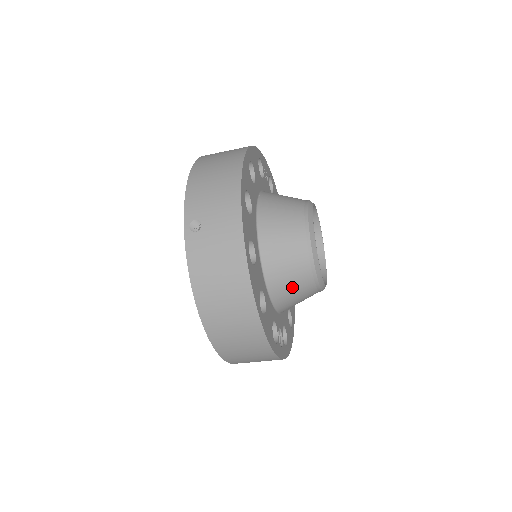
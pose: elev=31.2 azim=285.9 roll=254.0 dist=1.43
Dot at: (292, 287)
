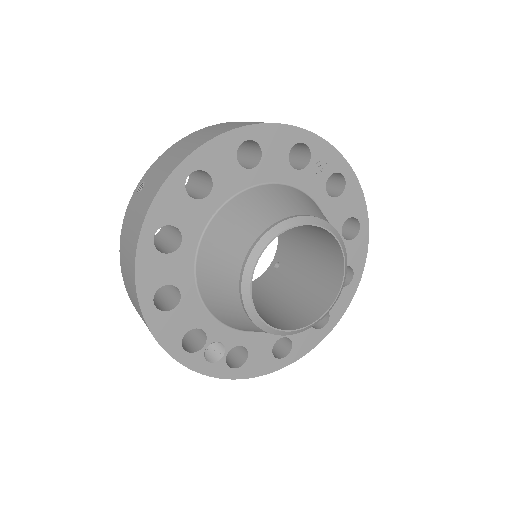
Dot at: (223, 304)
